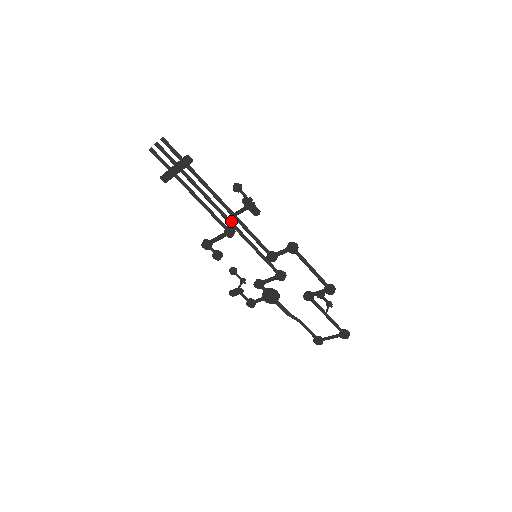
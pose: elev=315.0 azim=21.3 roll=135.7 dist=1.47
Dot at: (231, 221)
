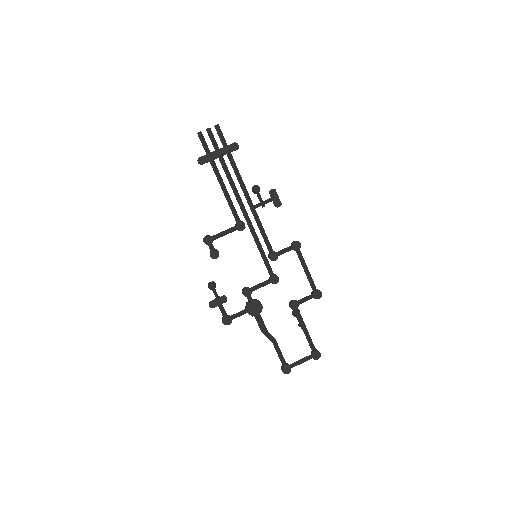
Dot at: (247, 214)
